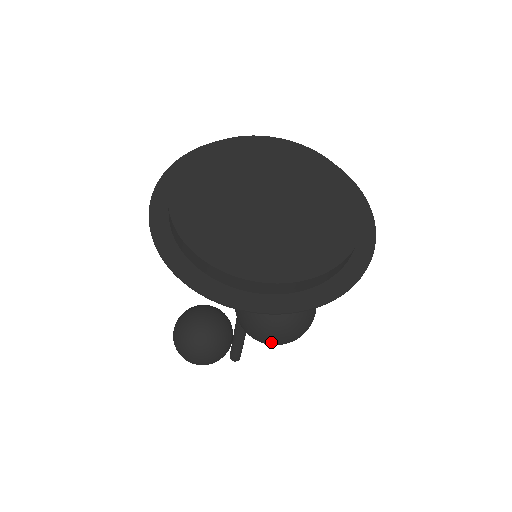
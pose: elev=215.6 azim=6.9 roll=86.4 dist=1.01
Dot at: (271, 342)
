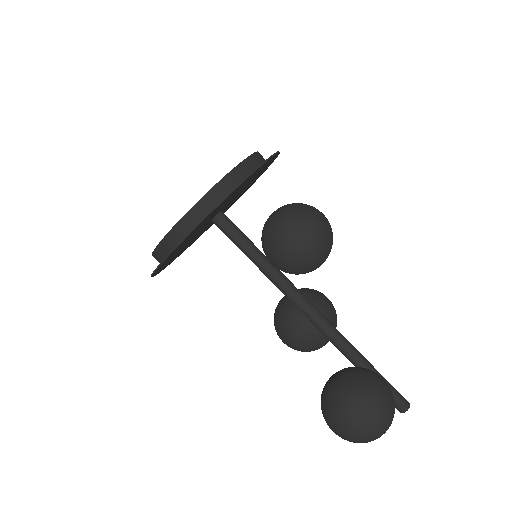
Dot at: (321, 225)
